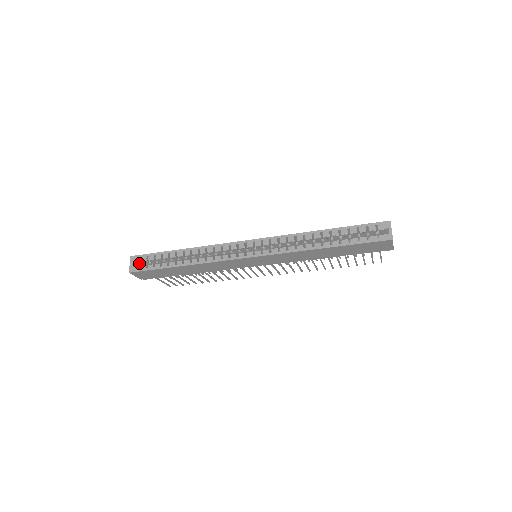
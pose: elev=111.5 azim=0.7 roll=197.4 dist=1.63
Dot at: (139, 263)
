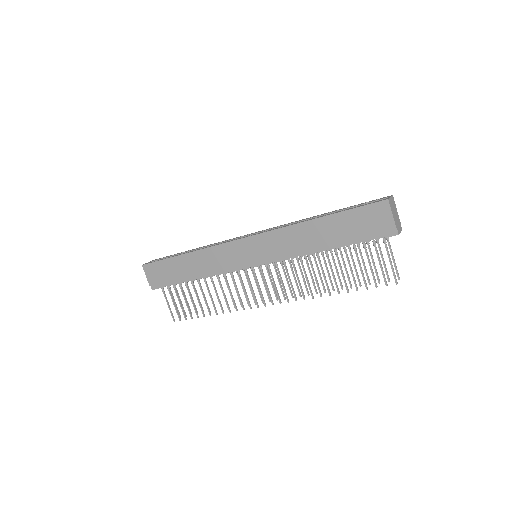
Dot at: occluded
